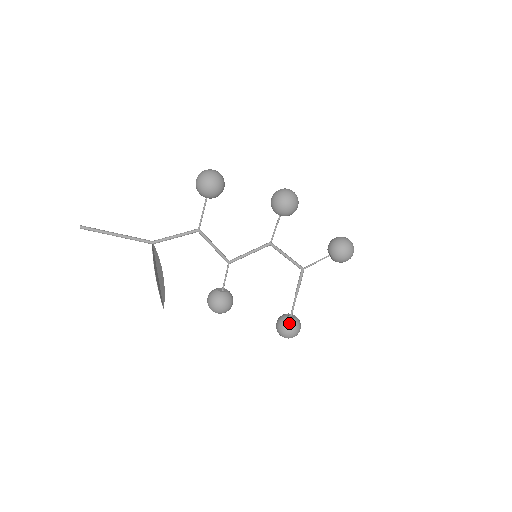
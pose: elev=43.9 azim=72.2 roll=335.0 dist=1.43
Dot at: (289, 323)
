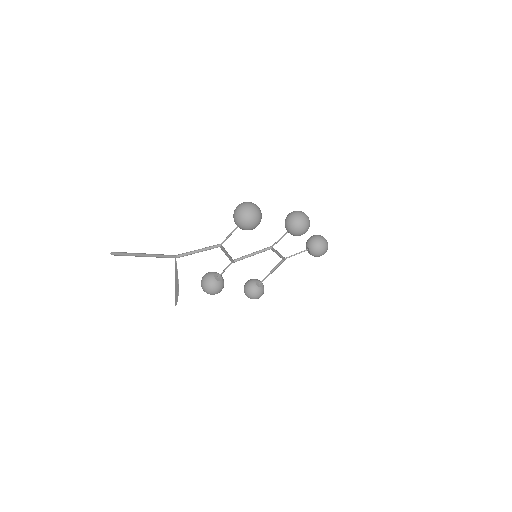
Dot at: (259, 292)
